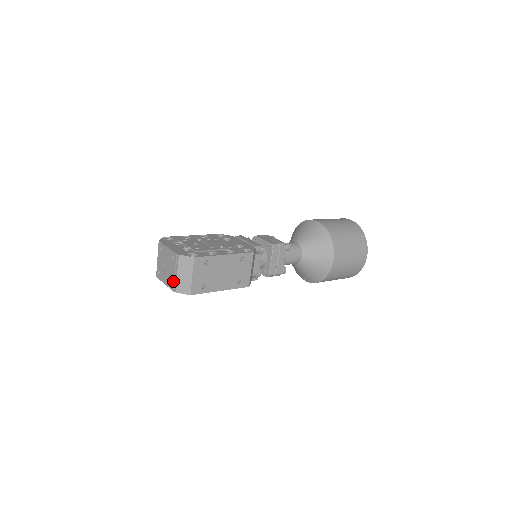
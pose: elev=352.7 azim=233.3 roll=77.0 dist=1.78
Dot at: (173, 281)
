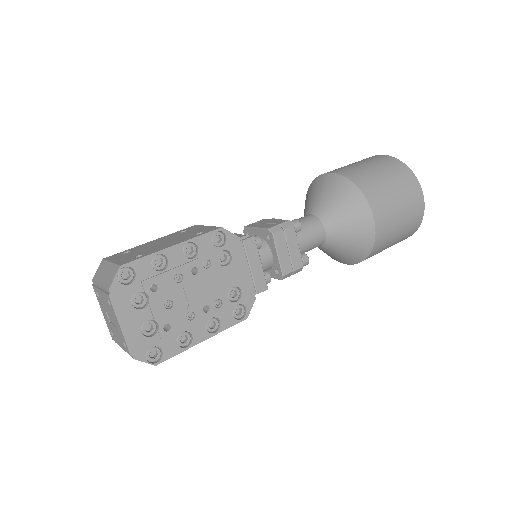
Dot at: (115, 341)
